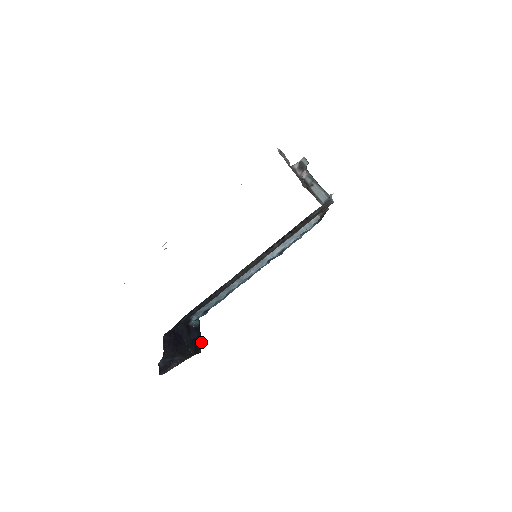
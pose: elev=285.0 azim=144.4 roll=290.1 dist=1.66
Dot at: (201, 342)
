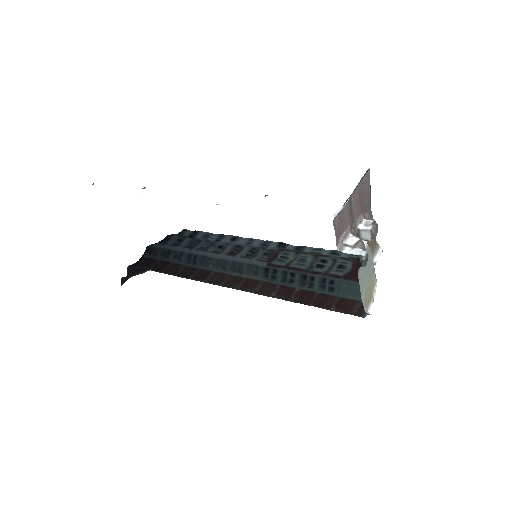
Dot at: occluded
